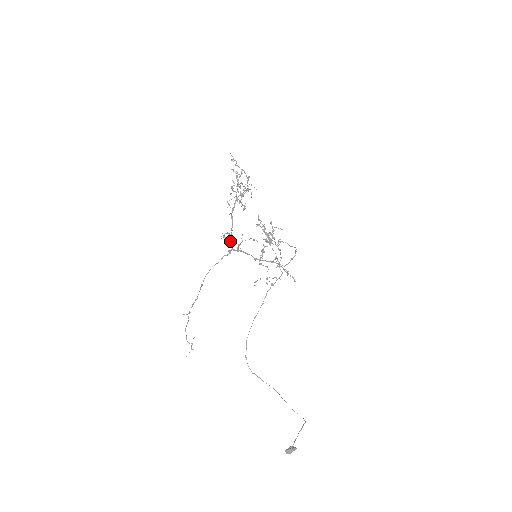
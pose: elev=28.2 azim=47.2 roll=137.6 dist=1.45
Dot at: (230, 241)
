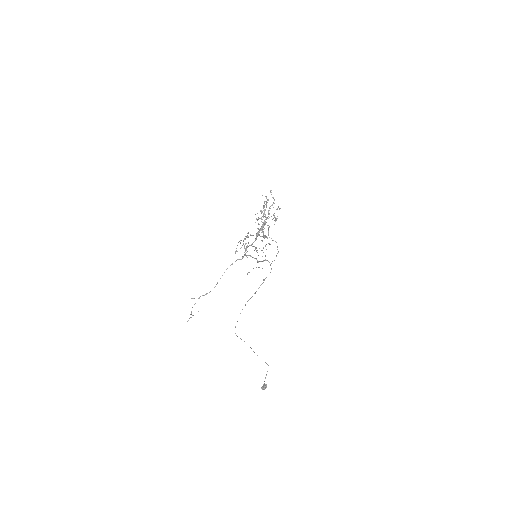
Dot at: occluded
